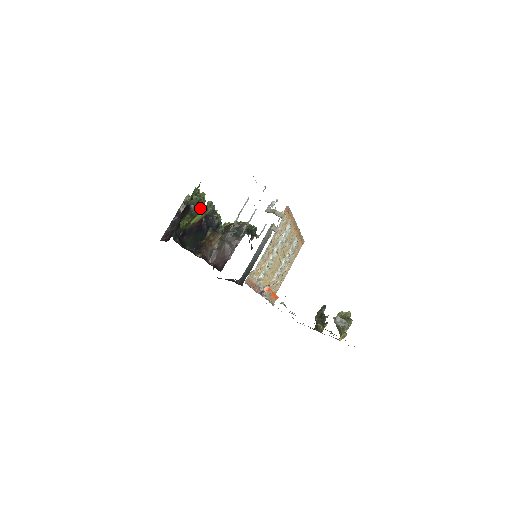
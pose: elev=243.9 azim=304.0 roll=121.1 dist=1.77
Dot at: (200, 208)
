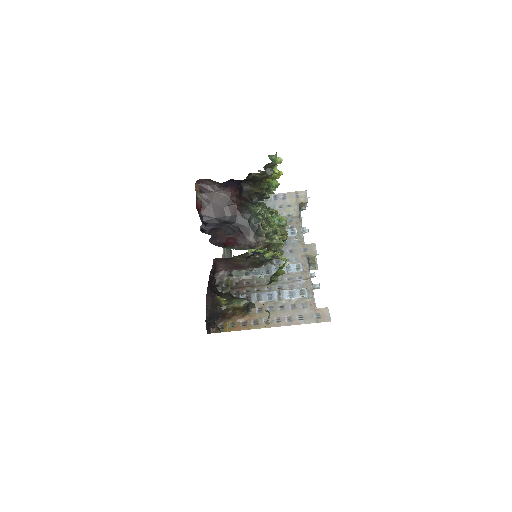
Dot at: occluded
